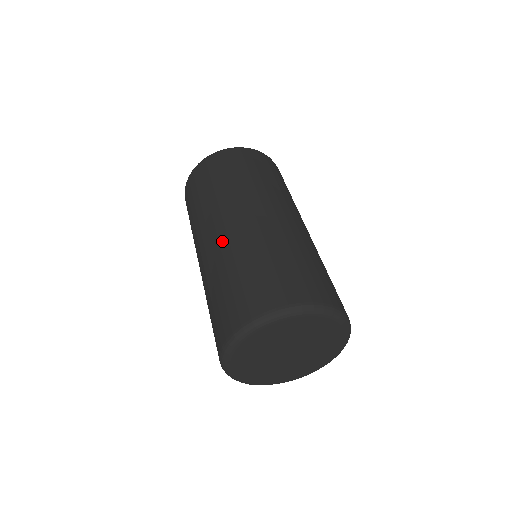
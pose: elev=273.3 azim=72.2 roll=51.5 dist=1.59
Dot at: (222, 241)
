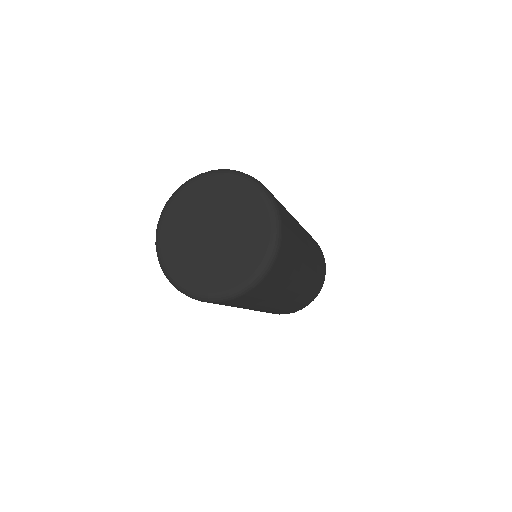
Dot at: occluded
